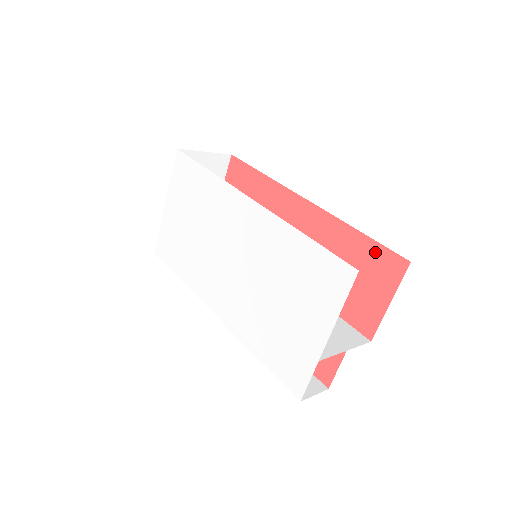
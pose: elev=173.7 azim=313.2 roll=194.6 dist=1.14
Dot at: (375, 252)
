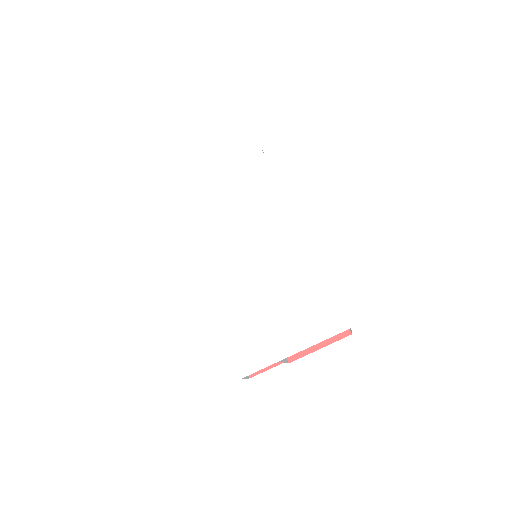
Dot at: occluded
